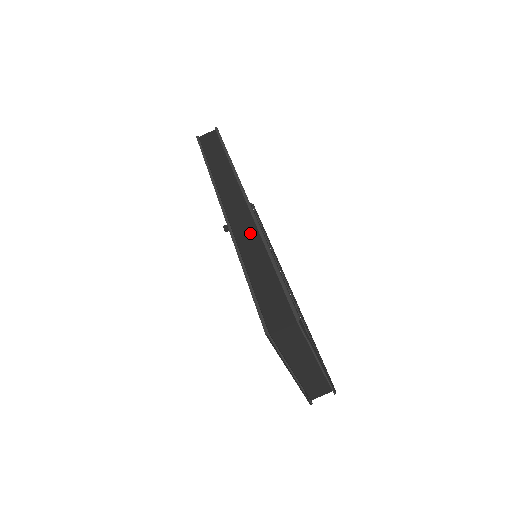
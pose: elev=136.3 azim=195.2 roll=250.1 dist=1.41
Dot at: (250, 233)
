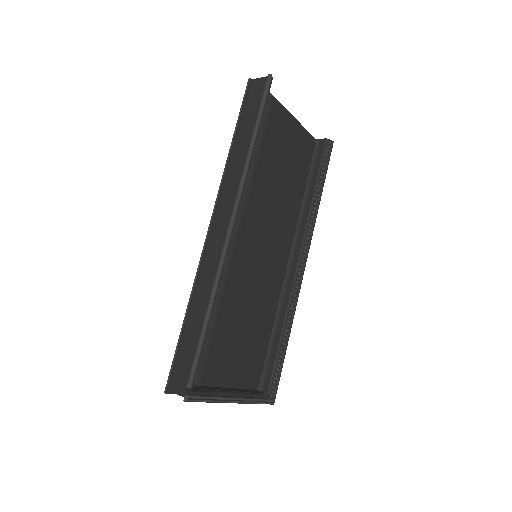
Dot at: (211, 273)
